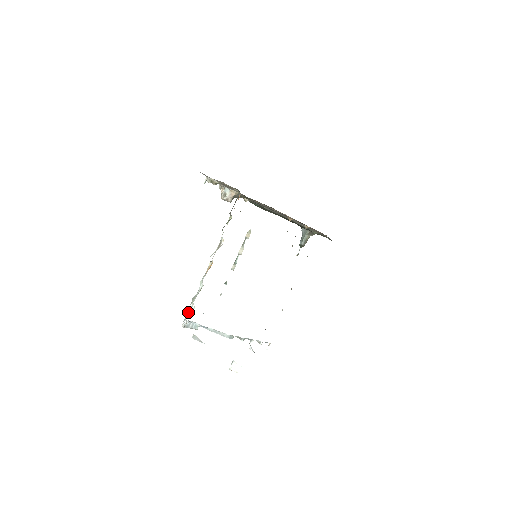
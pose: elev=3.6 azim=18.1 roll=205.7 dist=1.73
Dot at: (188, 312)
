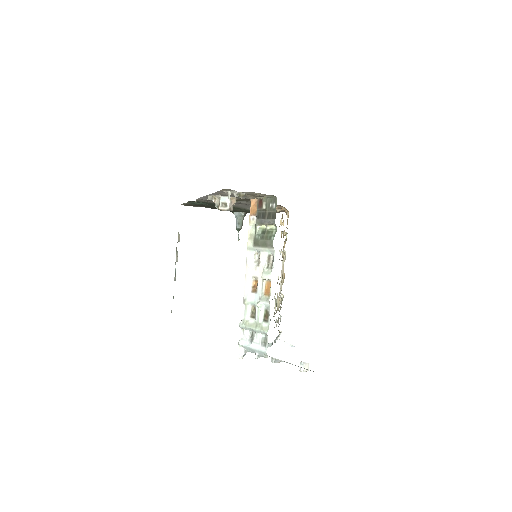
Dot at: (244, 341)
